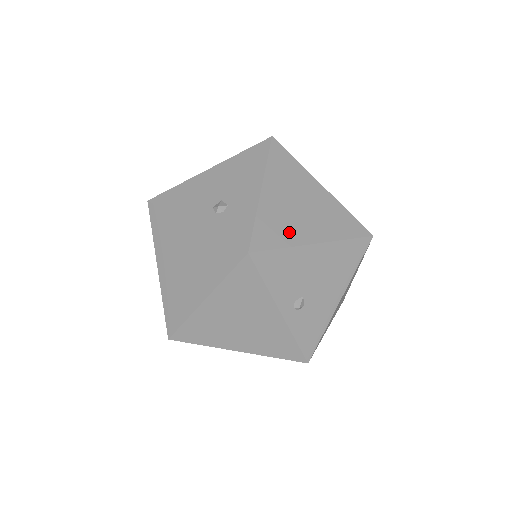
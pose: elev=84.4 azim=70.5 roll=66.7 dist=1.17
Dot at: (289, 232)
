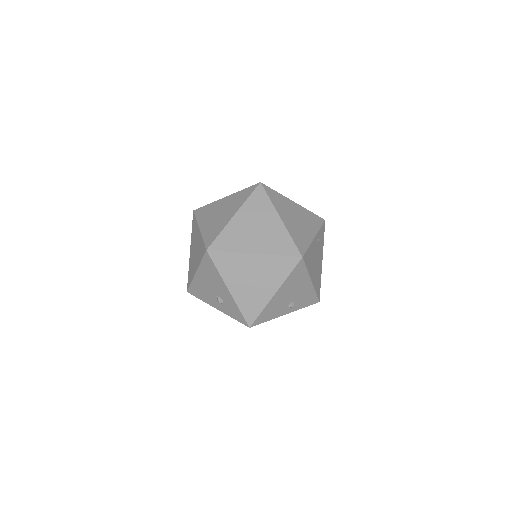
Dot at: (258, 300)
